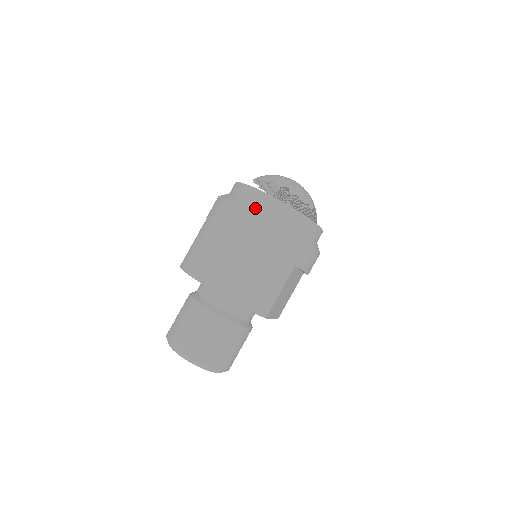
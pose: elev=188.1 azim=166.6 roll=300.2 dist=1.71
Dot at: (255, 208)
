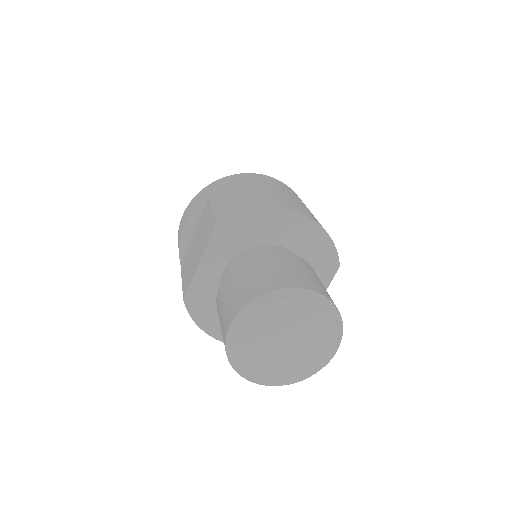
Dot at: occluded
